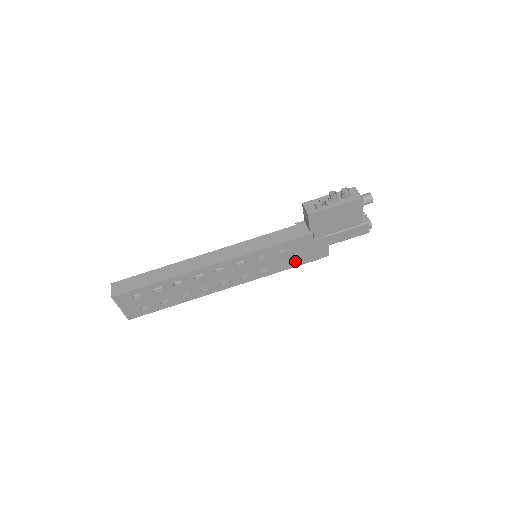
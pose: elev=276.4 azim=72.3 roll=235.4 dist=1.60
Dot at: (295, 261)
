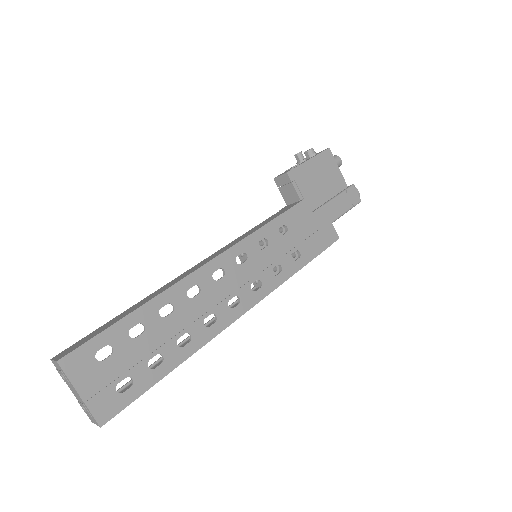
Dot at: (306, 250)
